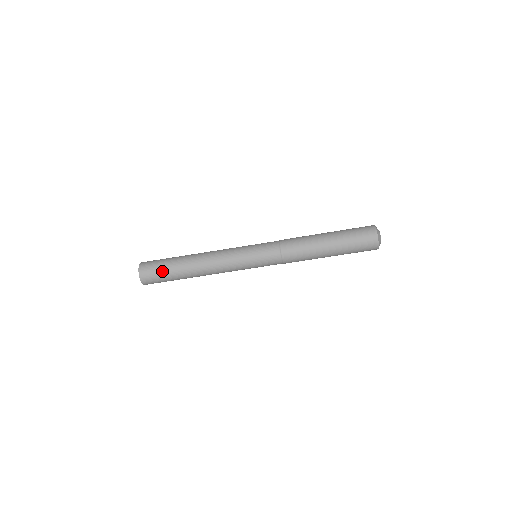
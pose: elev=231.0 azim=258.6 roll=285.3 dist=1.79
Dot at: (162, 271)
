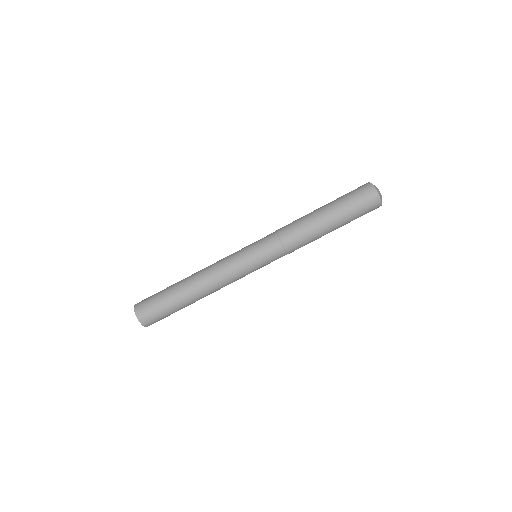
Dot at: (157, 295)
